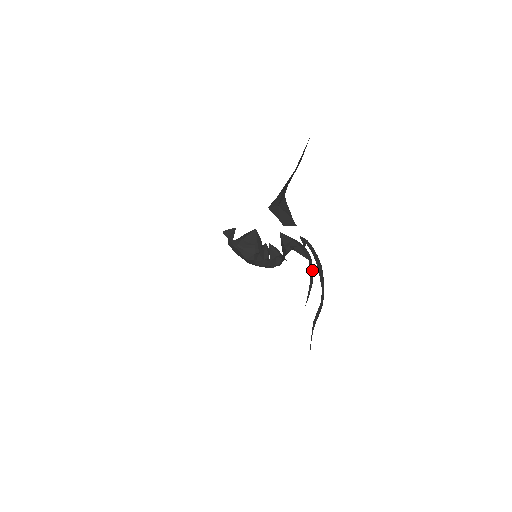
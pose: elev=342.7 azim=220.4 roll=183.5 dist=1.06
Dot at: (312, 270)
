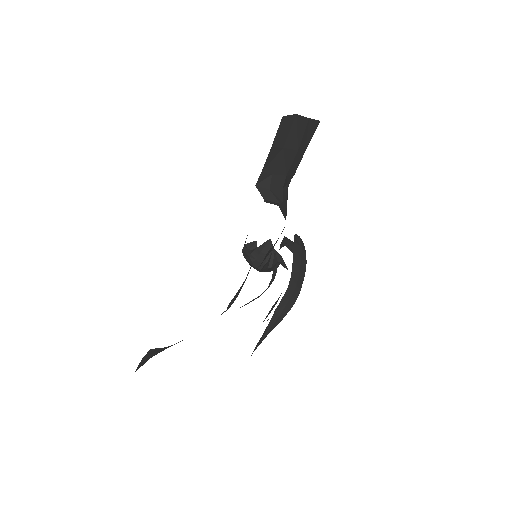
Dot at: occluded
